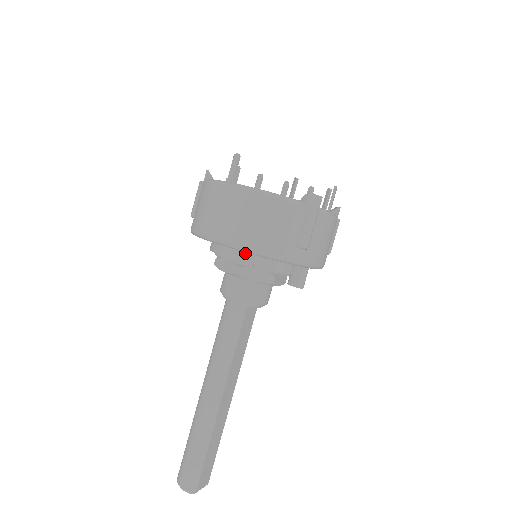
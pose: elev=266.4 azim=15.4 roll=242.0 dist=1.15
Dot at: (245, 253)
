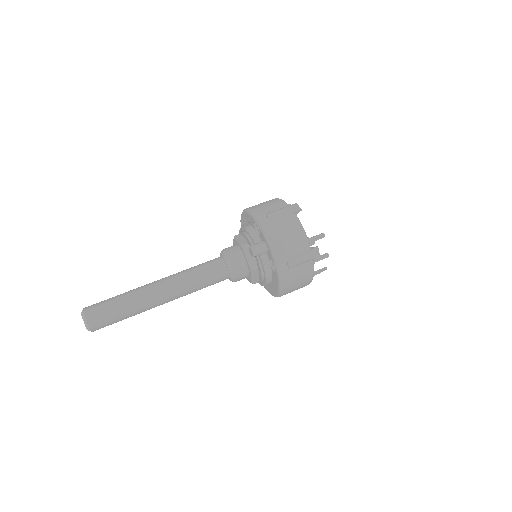
Dot at: (247, 225)
